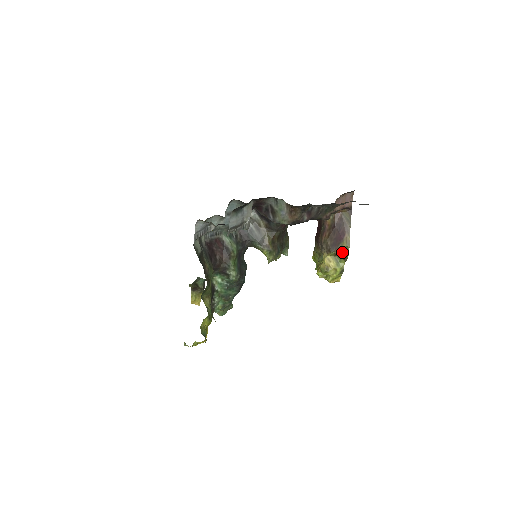
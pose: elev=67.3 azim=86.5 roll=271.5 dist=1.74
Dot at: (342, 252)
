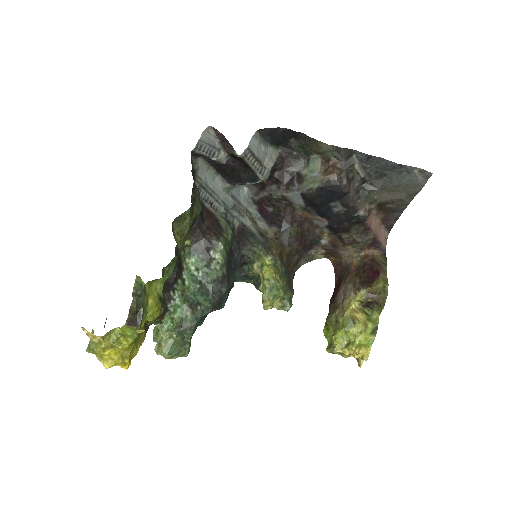
Dot at: (377, 292)
